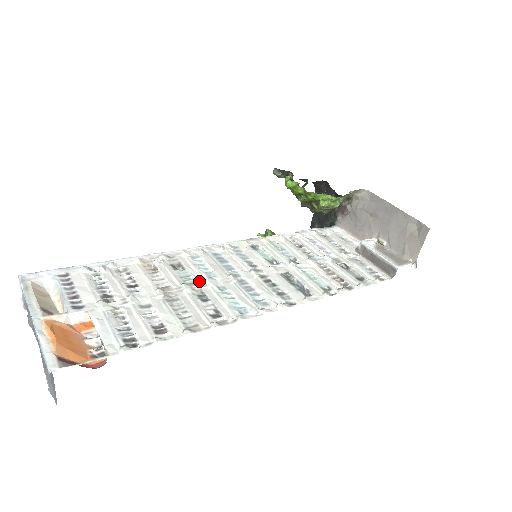
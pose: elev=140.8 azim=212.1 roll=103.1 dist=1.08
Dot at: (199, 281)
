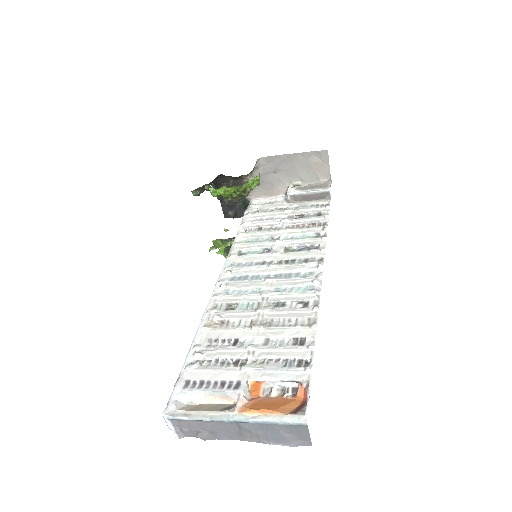
Dot at: (259, 300)
